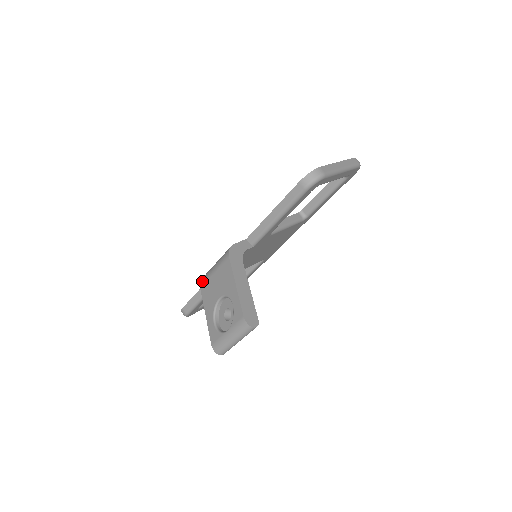
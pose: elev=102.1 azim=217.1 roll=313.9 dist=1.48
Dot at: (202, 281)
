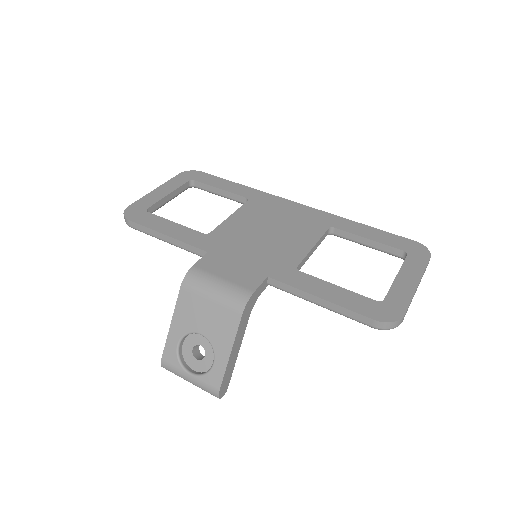
Dot at: (188, 283)
